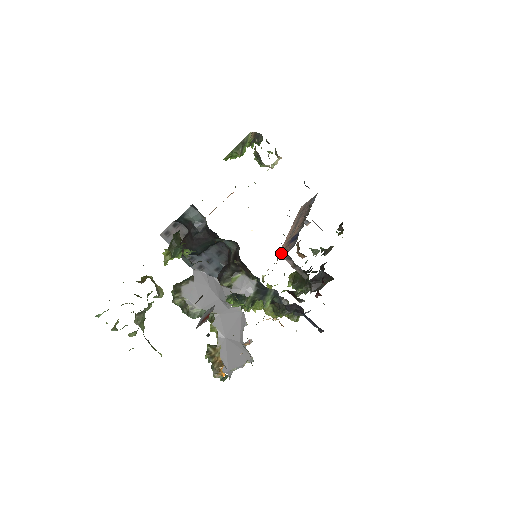
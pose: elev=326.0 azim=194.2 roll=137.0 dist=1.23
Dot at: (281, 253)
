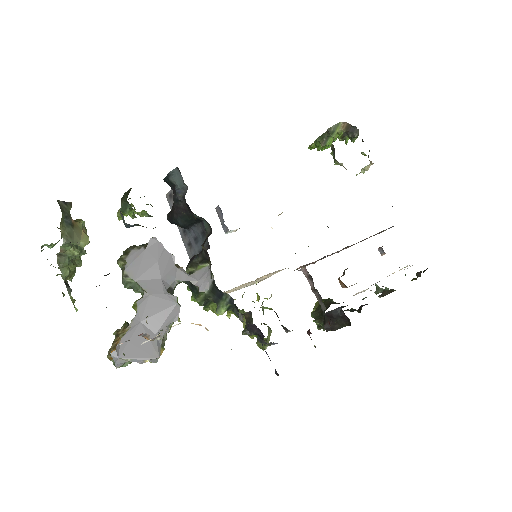
Dot at: (304, 268)
